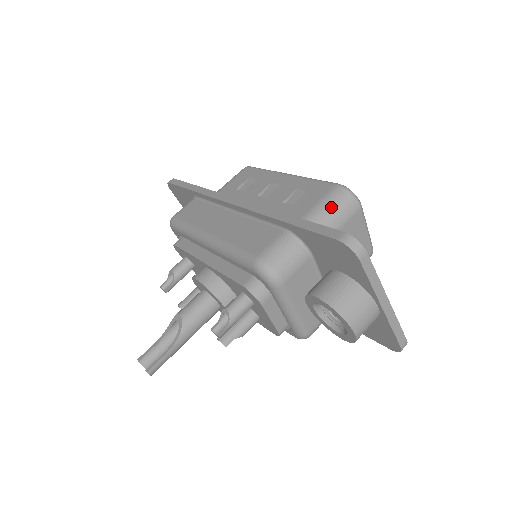
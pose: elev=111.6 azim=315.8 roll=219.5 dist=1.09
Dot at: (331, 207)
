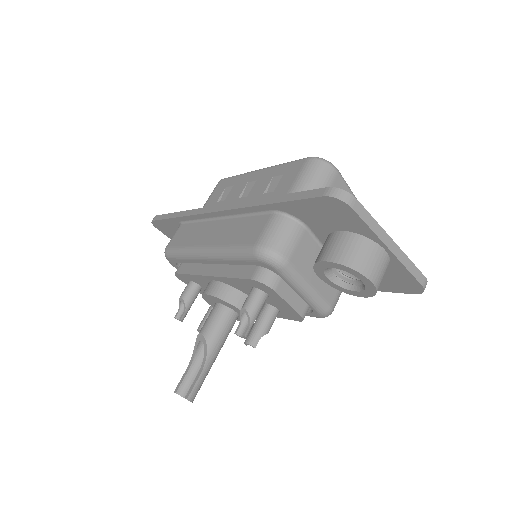
Dot at: (309, 179)
